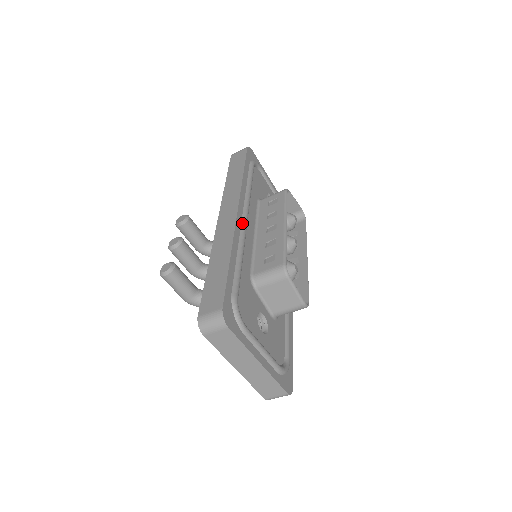
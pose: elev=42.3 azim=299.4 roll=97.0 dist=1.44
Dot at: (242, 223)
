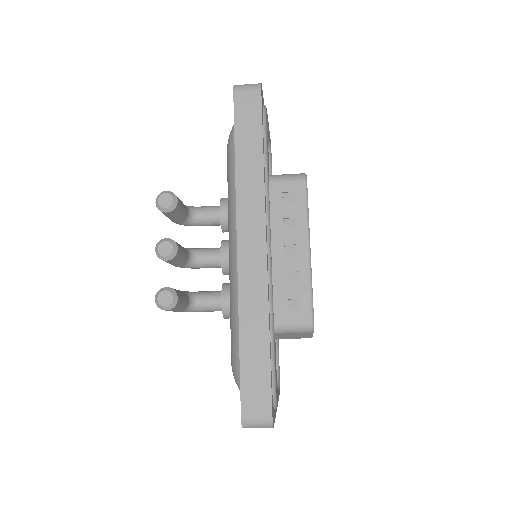
Dot at: (268, 258)
